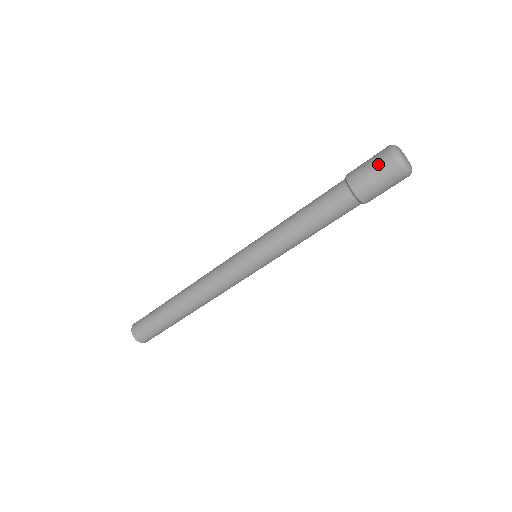
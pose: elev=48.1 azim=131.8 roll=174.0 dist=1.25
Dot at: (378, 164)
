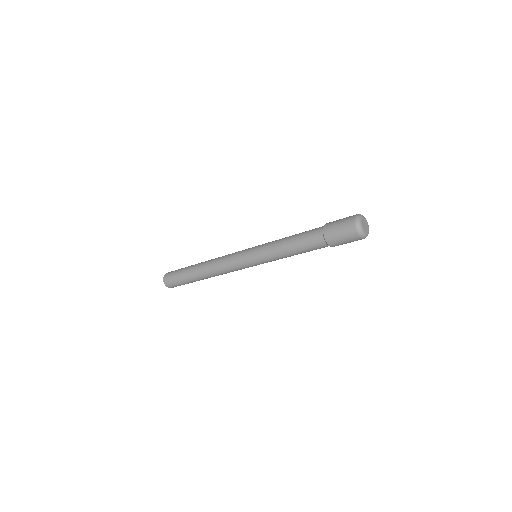
Dot at: (349, 238)
